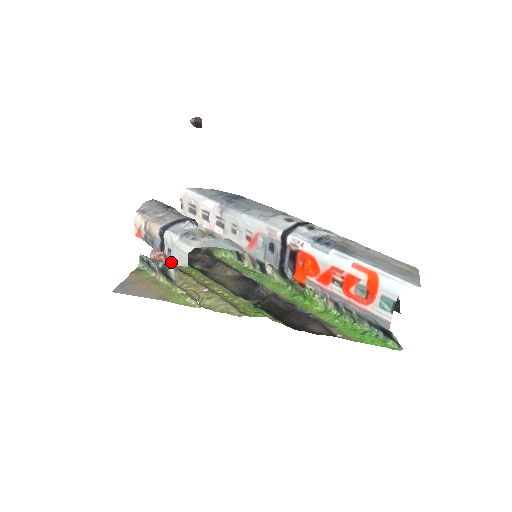
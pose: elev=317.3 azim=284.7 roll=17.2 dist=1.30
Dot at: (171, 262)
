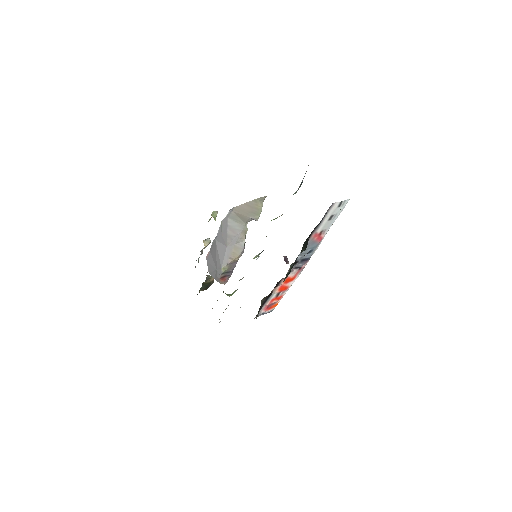
Dot at: occluded
